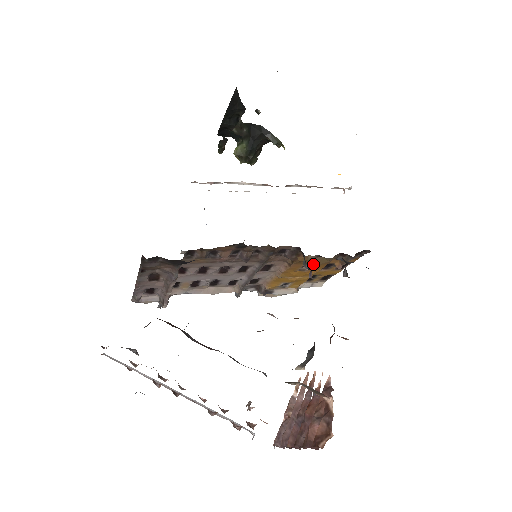
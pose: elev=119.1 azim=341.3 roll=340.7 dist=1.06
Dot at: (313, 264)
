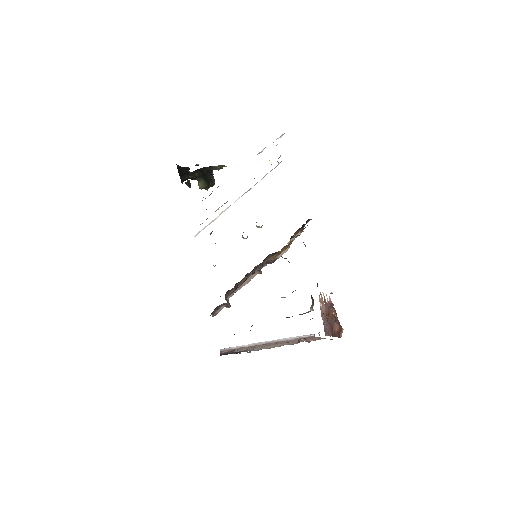
Dot at: occluded
